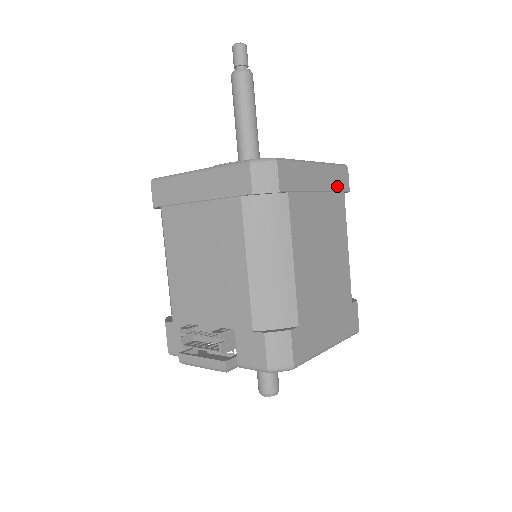
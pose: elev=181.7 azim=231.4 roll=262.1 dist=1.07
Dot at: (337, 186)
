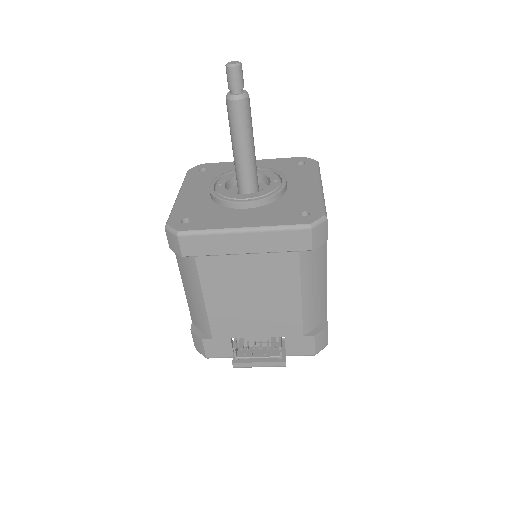
Dot at: occluded
